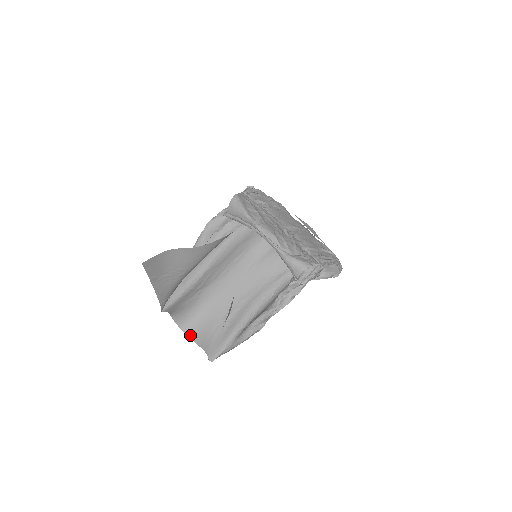
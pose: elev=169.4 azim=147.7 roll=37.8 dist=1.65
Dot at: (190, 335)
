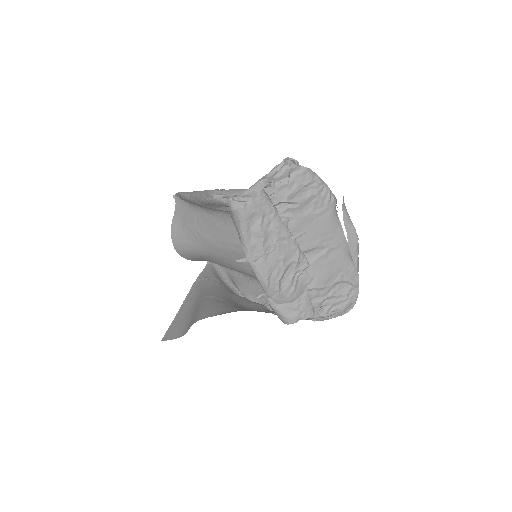
Dot at: (183, 257)
